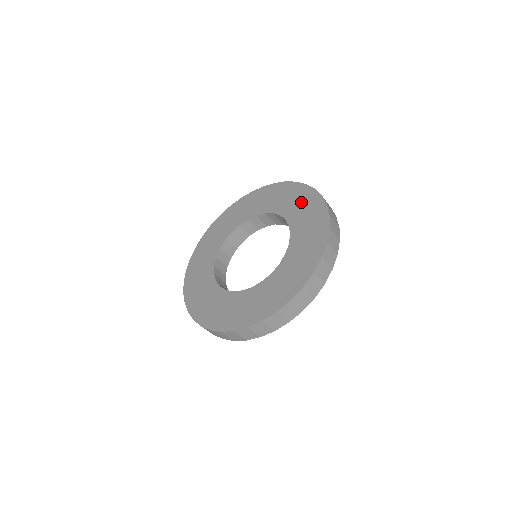
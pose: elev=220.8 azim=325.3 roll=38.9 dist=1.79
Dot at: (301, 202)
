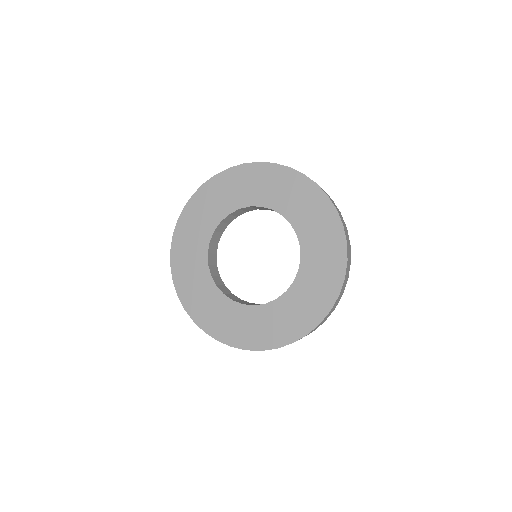
Dot at: (324, 274)
